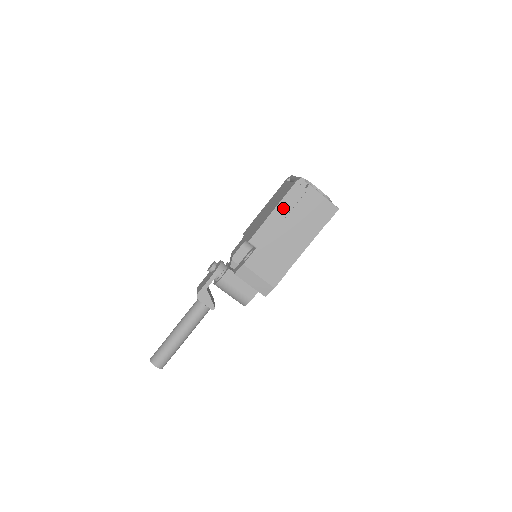
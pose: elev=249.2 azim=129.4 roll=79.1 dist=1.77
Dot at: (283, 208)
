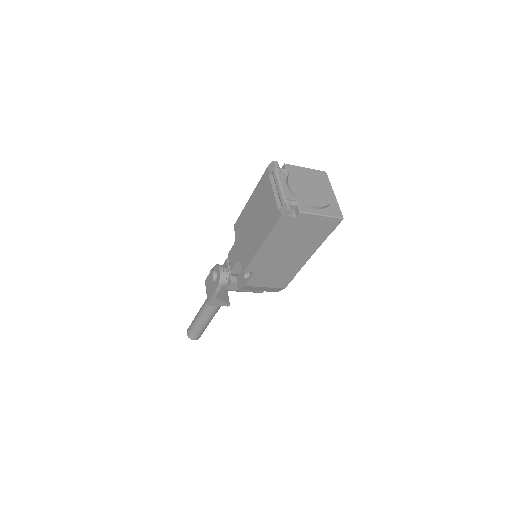
Dot at: (273, 240)
